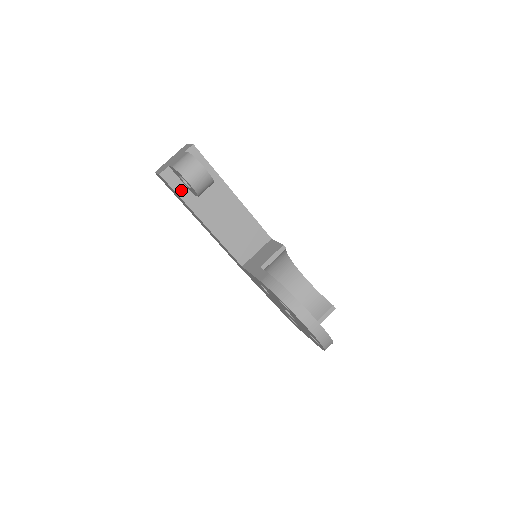
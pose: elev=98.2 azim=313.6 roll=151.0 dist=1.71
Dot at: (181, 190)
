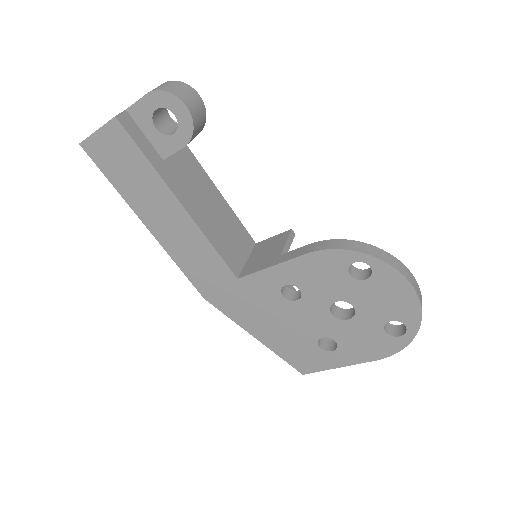
Dot at: (146, 149)
